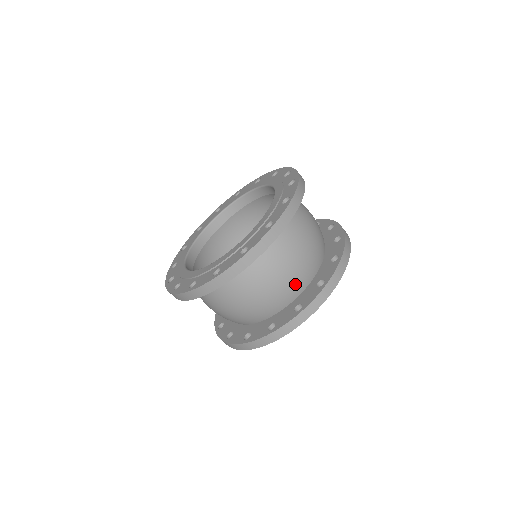
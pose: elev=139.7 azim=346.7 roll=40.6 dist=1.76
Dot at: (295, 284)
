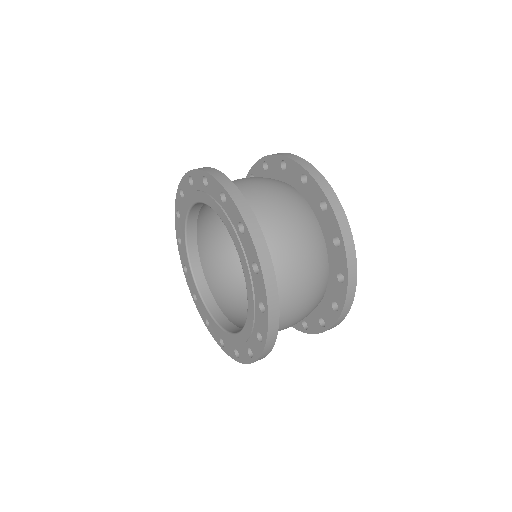
Dot at: (318, 265)
